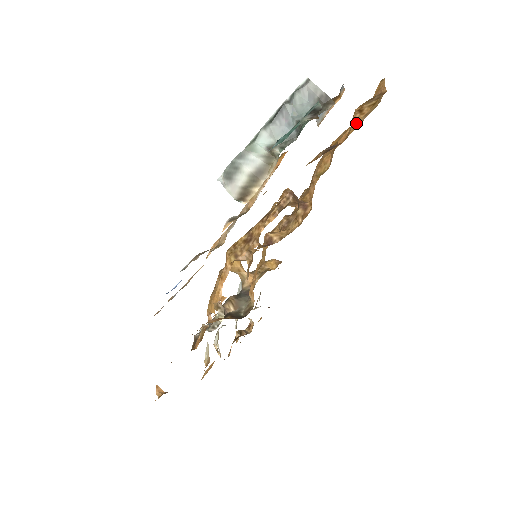
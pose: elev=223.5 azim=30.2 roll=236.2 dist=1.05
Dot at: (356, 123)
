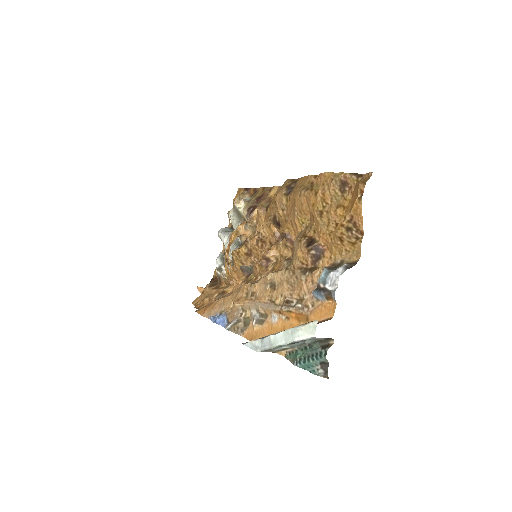
Dot at: (337, 248)
